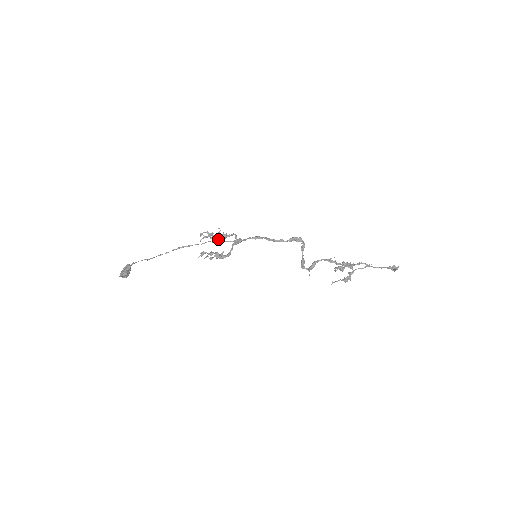
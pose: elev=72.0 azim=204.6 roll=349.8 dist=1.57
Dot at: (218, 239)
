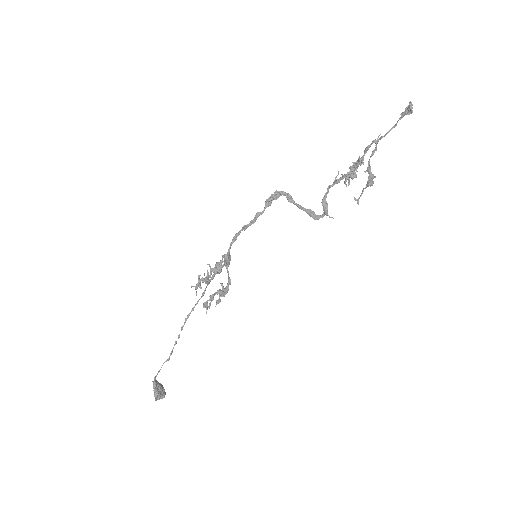
Dot at: (208, 276)
